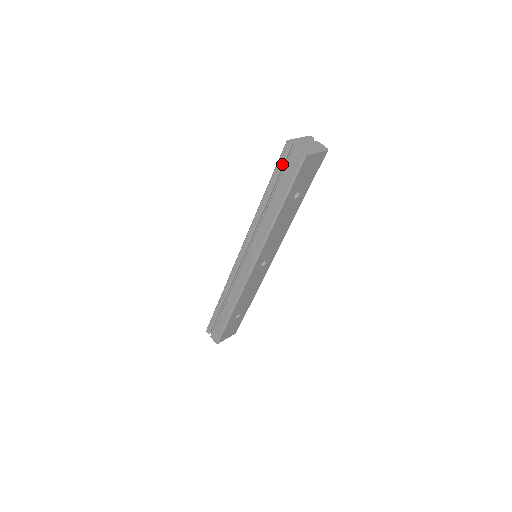
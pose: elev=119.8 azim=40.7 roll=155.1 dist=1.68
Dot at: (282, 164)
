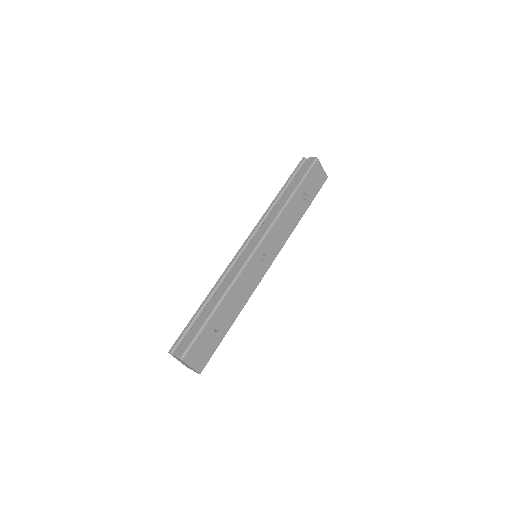
Dot at: (297, 170)
